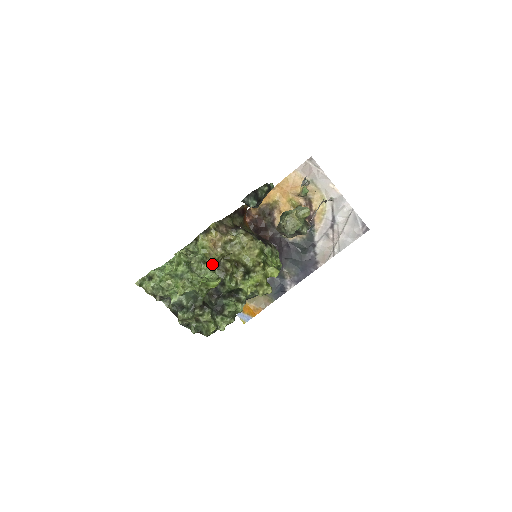
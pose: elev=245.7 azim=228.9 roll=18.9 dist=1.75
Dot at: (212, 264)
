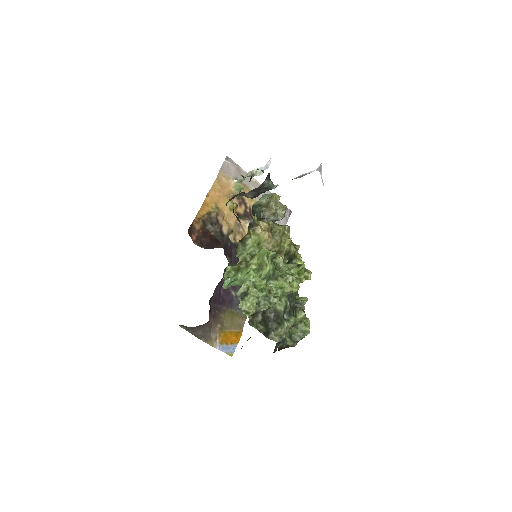
Dot at: (282, 254)
